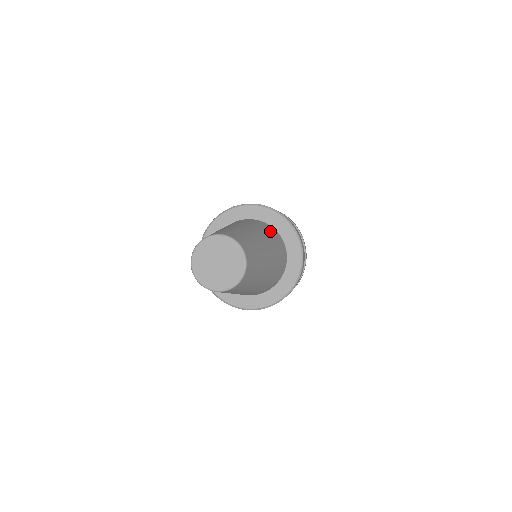
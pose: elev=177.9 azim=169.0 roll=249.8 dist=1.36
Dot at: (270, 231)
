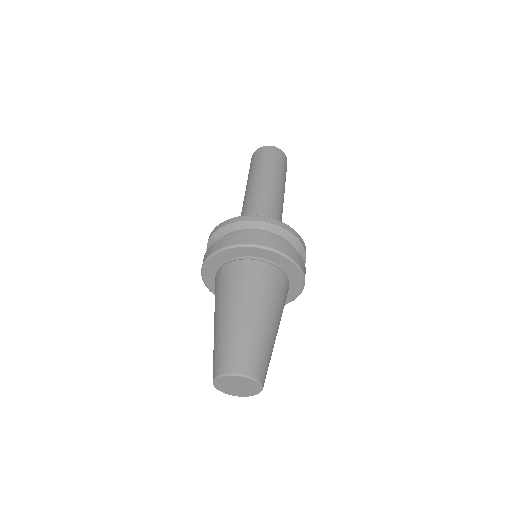
Dot at: (285, 296)
